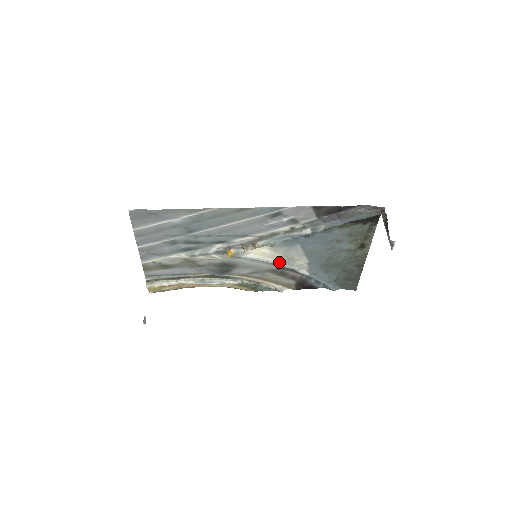
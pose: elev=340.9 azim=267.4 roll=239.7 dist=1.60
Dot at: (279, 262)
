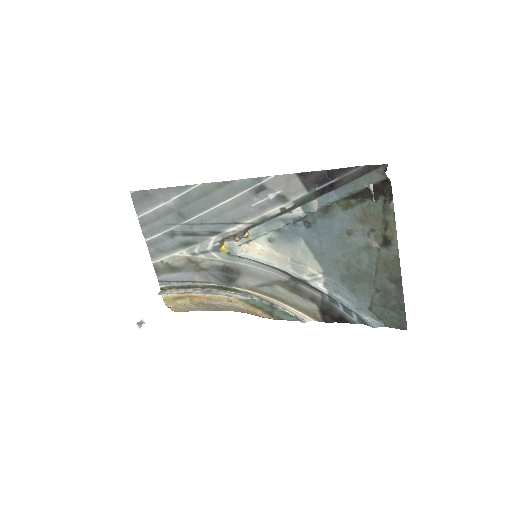
Dot at: (283, 266)
